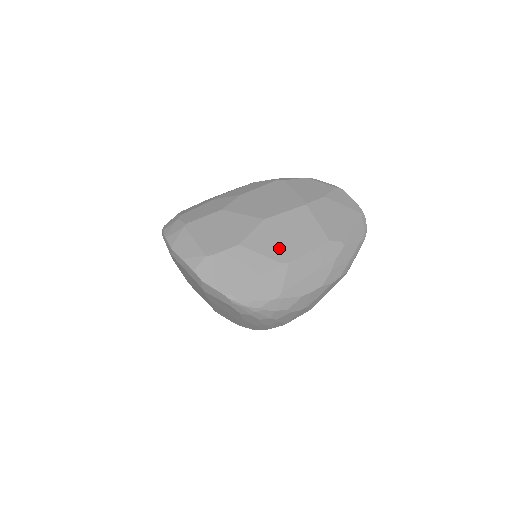
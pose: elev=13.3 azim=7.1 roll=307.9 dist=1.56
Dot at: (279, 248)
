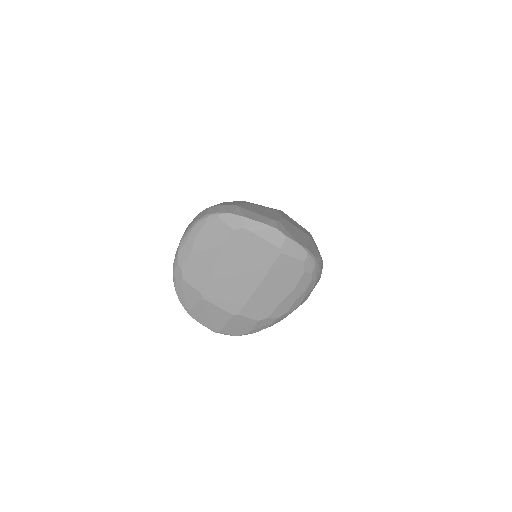
Dot at: (299, 227)
